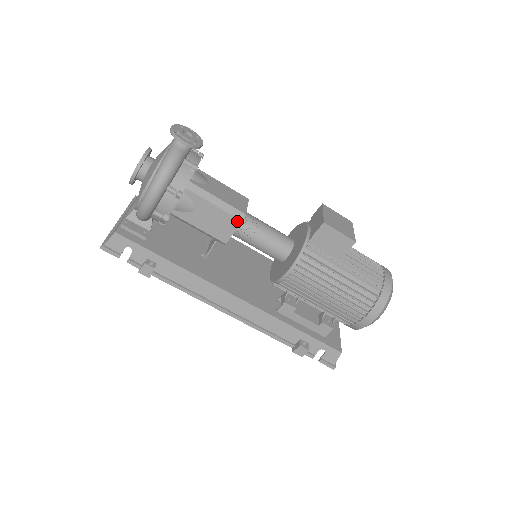
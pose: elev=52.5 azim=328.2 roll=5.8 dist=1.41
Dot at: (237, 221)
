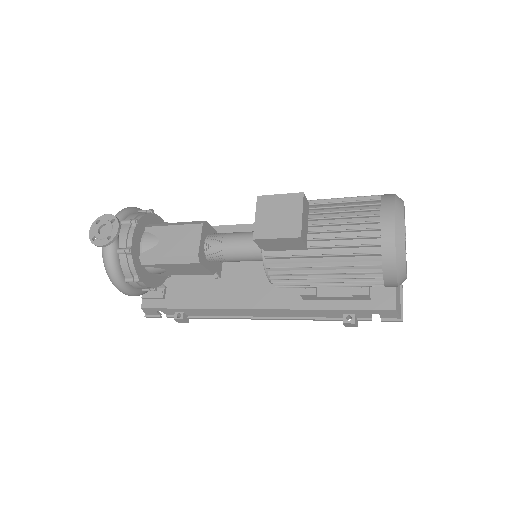
Dot at: (197, 264)
